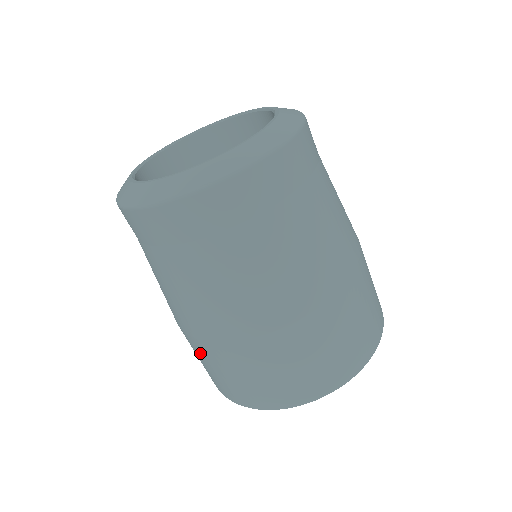
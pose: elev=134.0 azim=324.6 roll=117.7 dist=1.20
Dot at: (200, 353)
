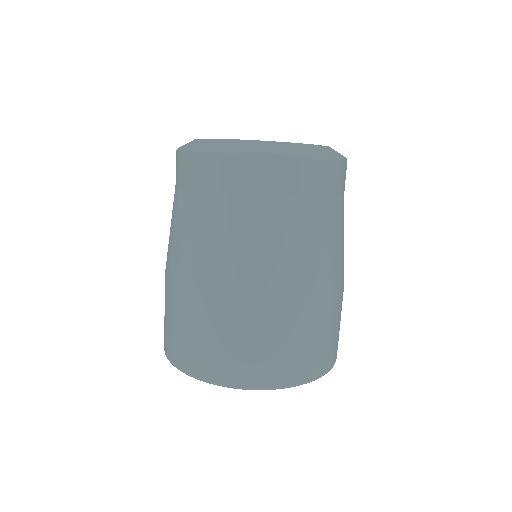
Dot at: (178, 307)
